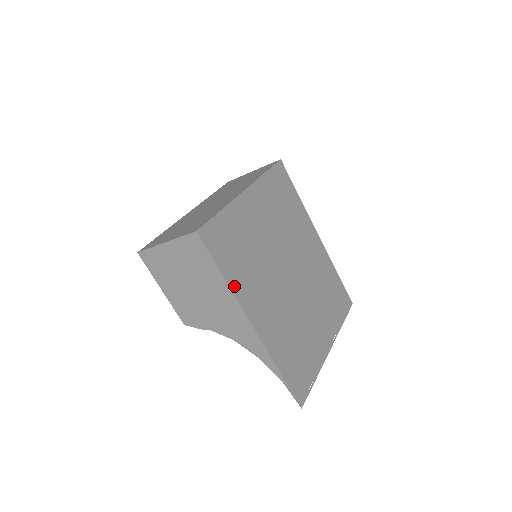
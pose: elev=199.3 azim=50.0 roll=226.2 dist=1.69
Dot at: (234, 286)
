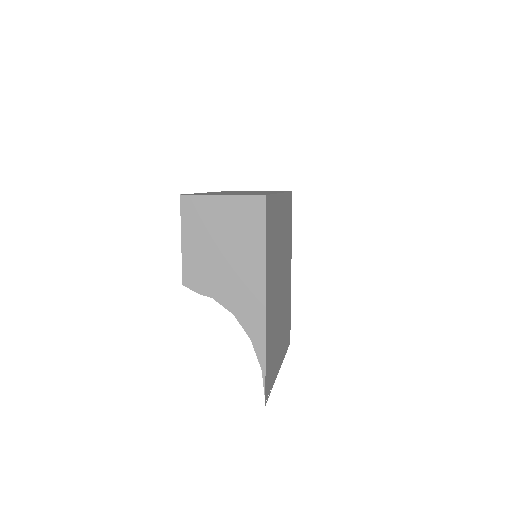
Dot at: (267, 260)
